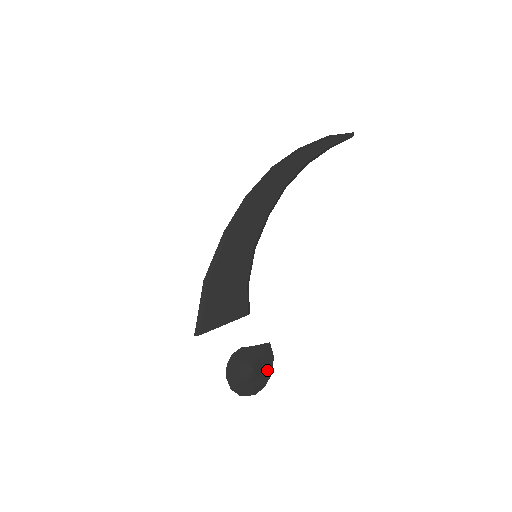
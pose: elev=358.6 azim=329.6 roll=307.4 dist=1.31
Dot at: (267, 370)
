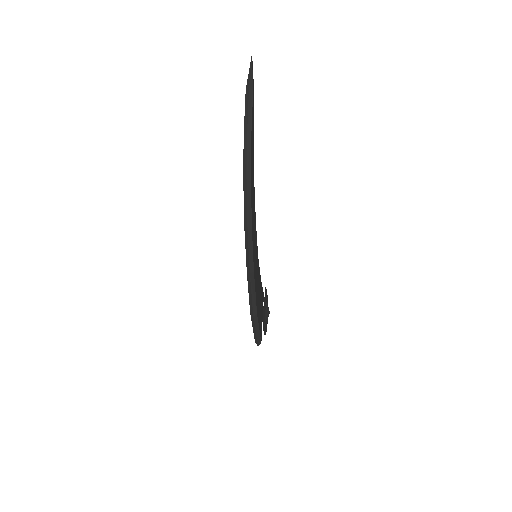
Dot at: (267, 300)
